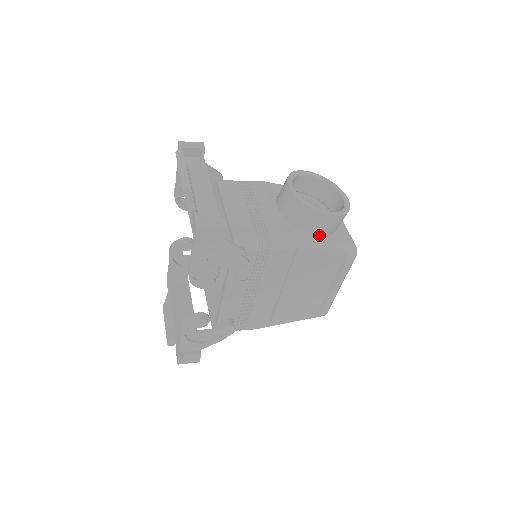
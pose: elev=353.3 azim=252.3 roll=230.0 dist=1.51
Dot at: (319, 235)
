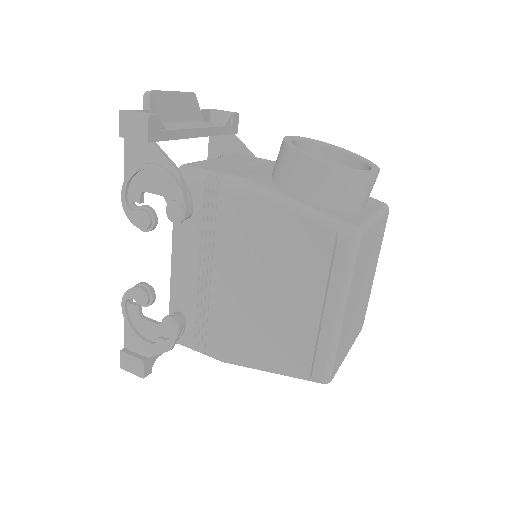
Dot at: (302, 198)
